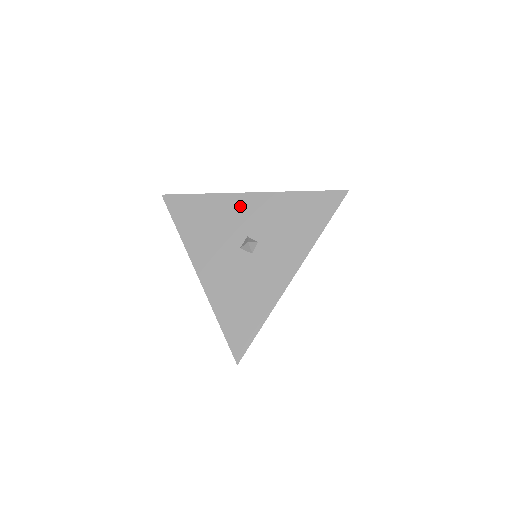
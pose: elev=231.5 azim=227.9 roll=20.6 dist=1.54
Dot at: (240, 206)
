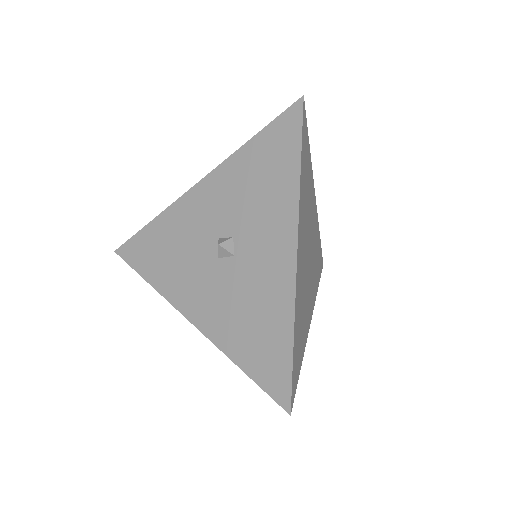
Dot at: (193, 208)
